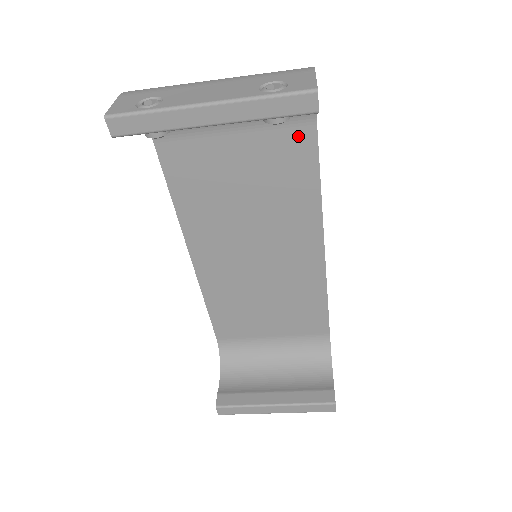
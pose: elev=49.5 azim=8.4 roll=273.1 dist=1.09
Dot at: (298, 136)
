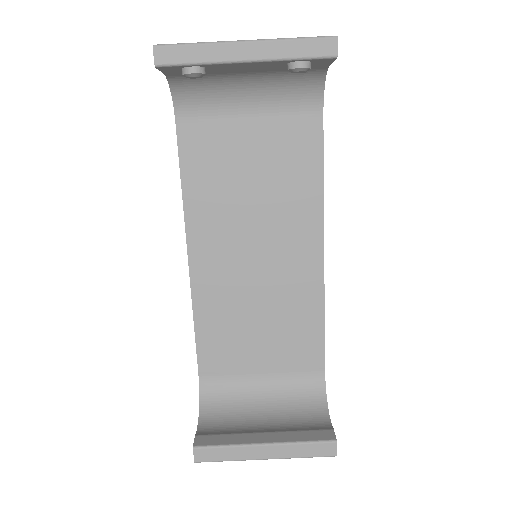
Dot at: (306, 126)
